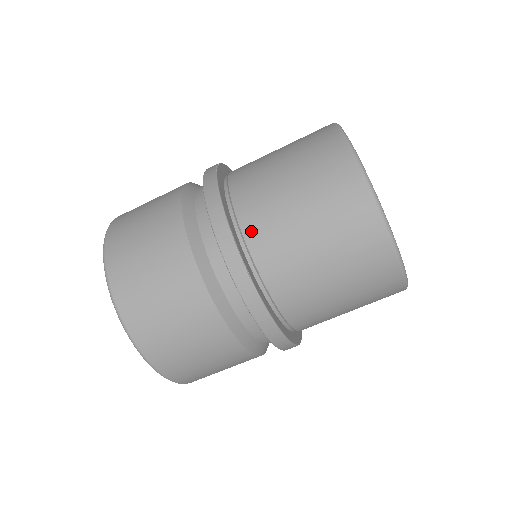
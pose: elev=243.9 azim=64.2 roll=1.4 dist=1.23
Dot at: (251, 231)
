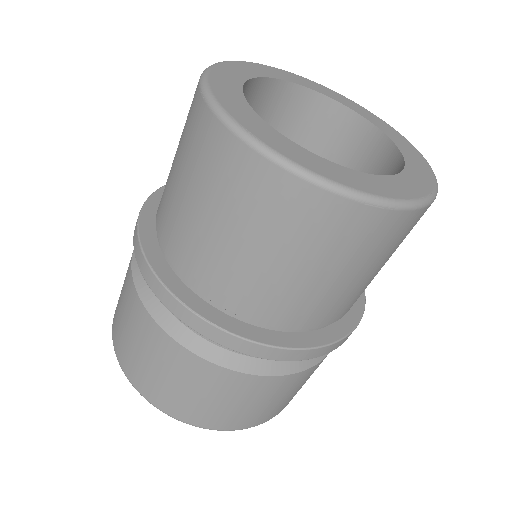
Dot at: (196, 279)
